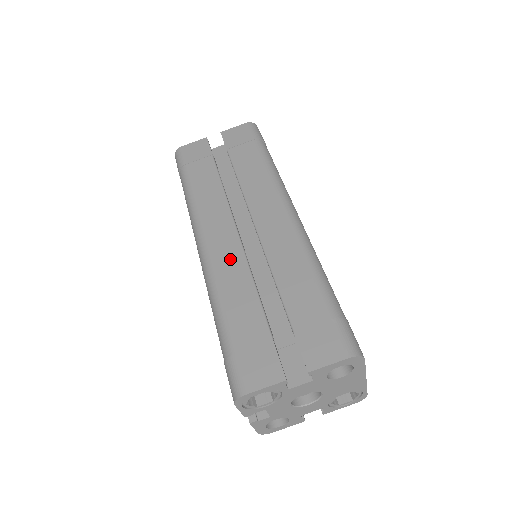
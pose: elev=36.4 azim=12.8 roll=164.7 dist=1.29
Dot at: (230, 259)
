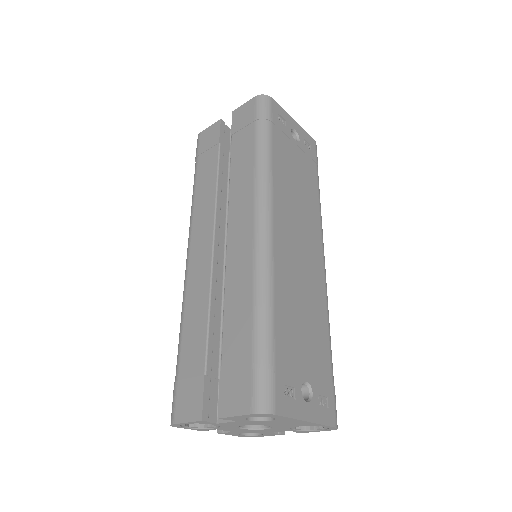
Dot at: (200, 275)
